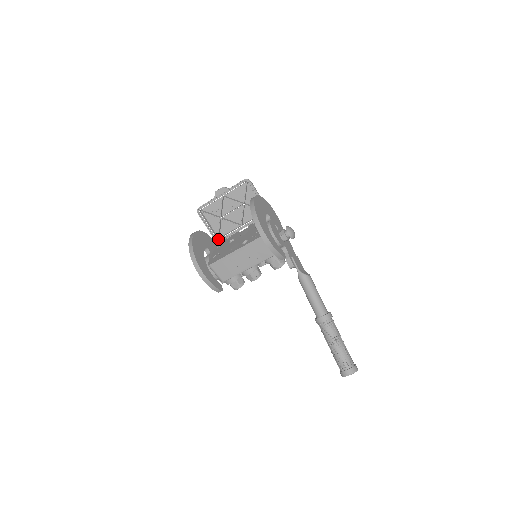
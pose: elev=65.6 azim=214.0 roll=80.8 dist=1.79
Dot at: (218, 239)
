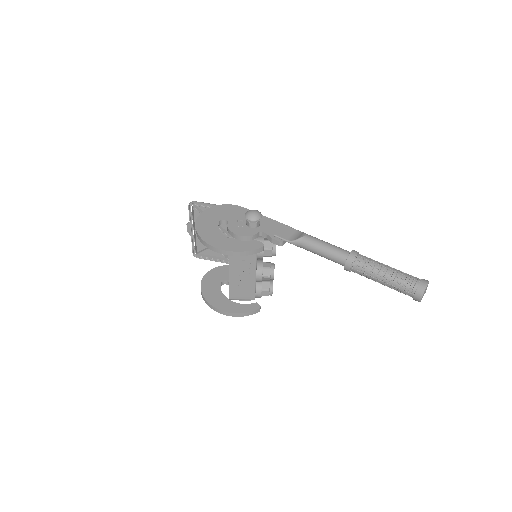
Dot at: occluded
